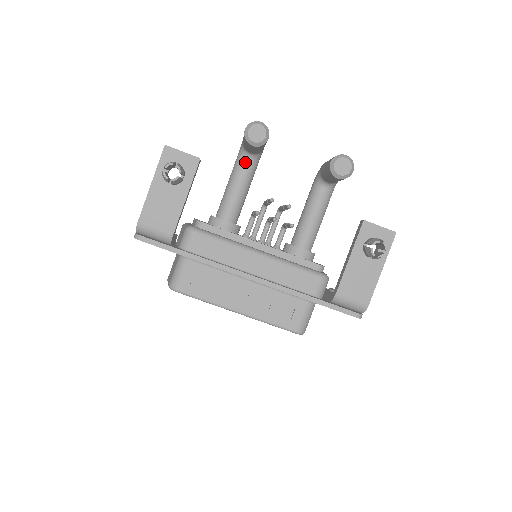
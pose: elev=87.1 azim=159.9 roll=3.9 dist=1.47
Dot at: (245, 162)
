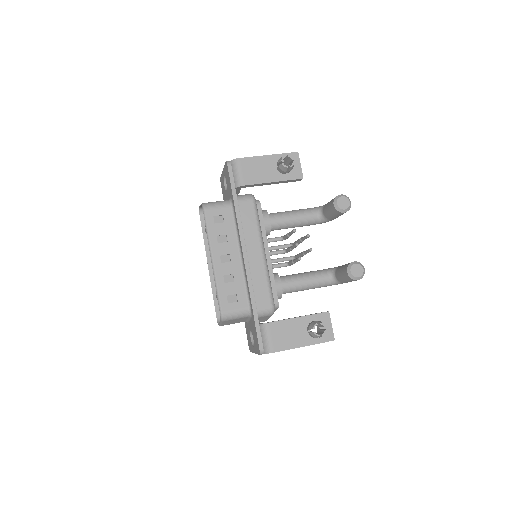
Dot at: (314, 213)
